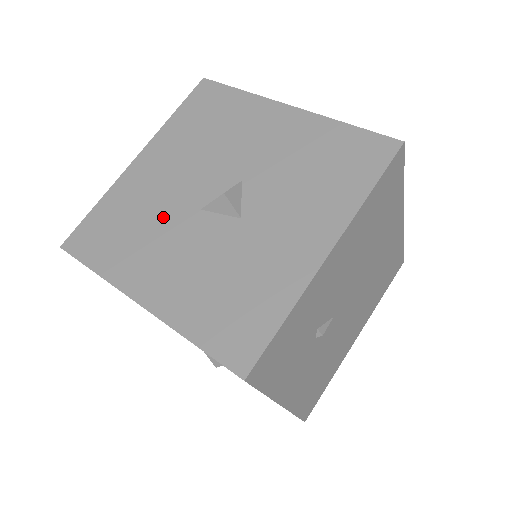
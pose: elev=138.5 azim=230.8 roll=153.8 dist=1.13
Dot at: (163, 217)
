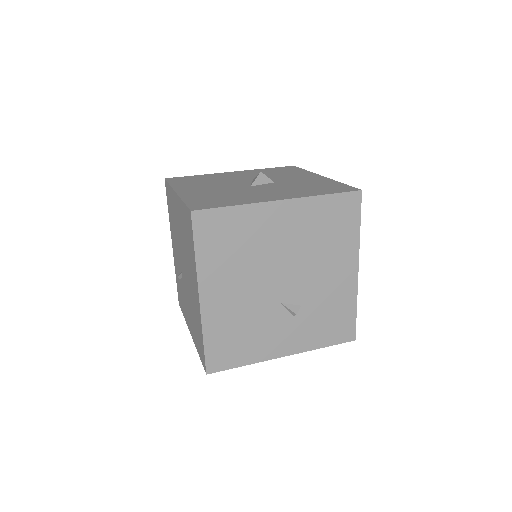
Dot at: (236, 191)
